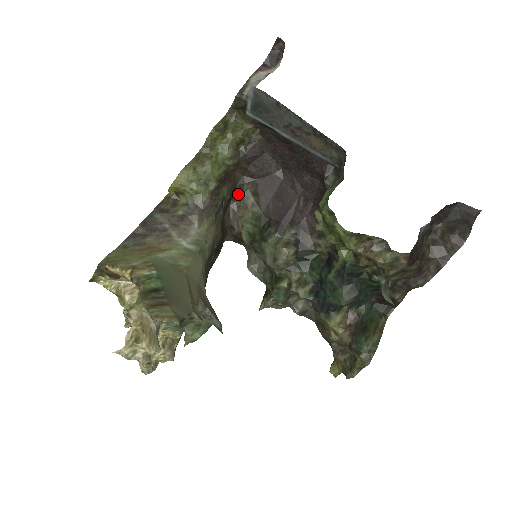
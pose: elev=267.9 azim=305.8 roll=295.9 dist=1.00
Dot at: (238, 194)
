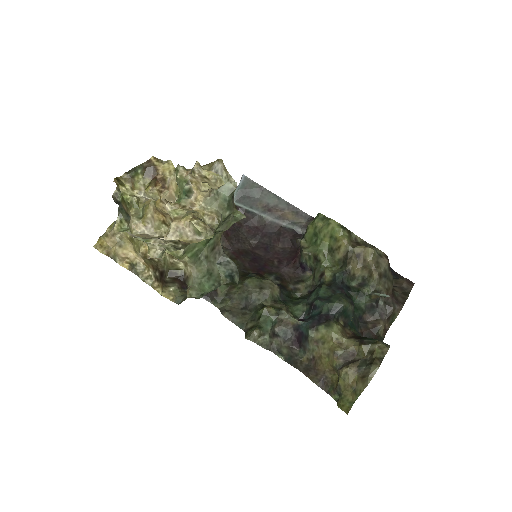
Dot at: occluded
